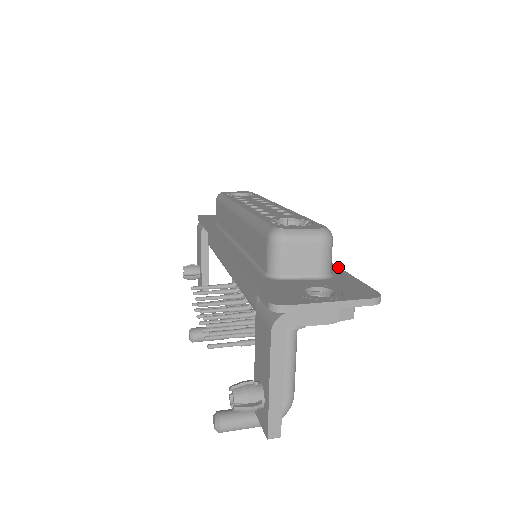
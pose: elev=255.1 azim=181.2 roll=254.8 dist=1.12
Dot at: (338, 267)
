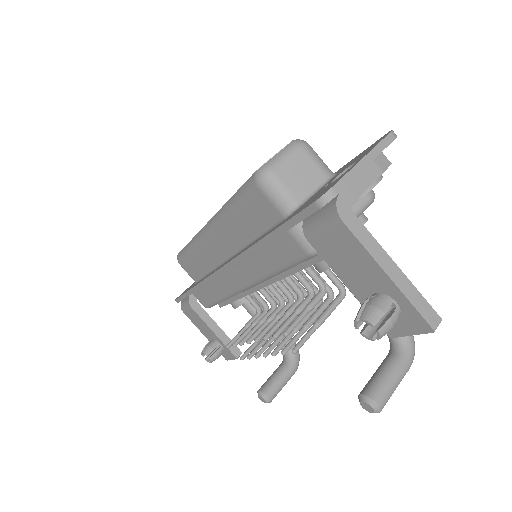
Dot at: occluded
